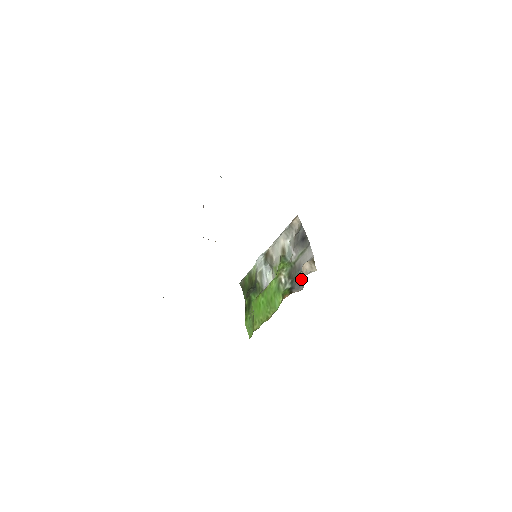
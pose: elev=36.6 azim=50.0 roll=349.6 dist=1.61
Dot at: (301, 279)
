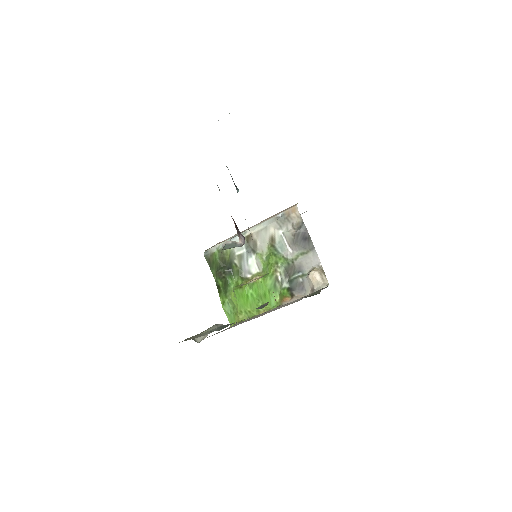
Dot at: (305, 284)
